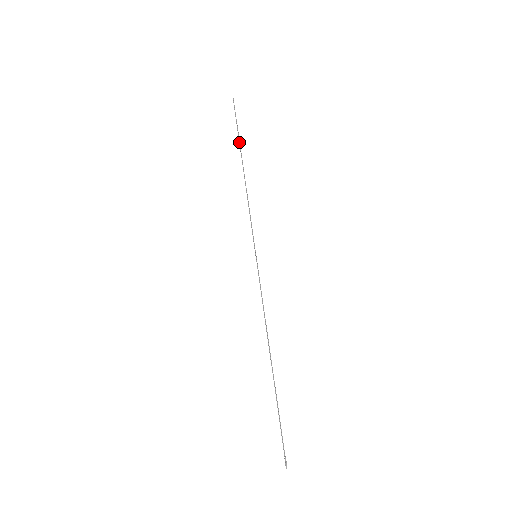
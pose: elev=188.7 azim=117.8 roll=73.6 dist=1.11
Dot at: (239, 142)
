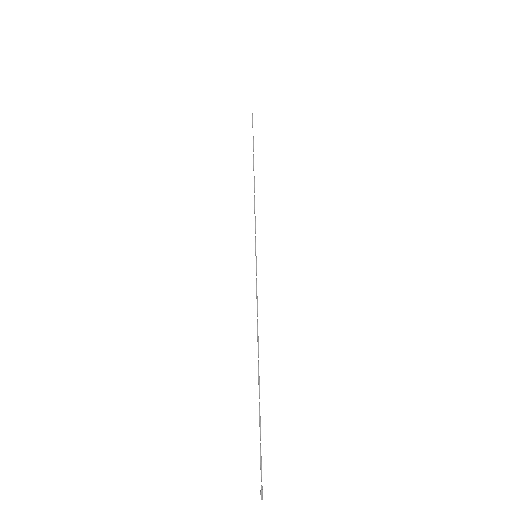
Dot at: (253, 150)
